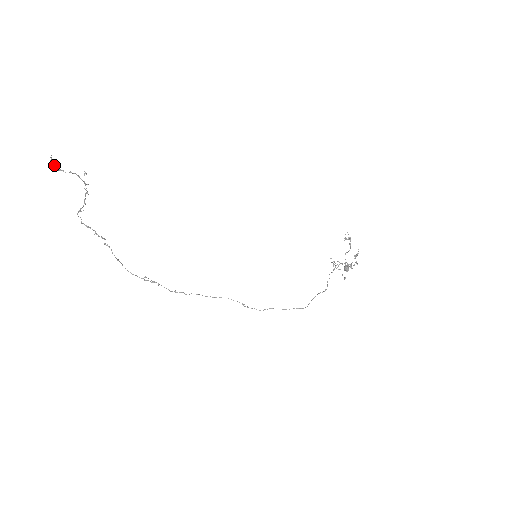
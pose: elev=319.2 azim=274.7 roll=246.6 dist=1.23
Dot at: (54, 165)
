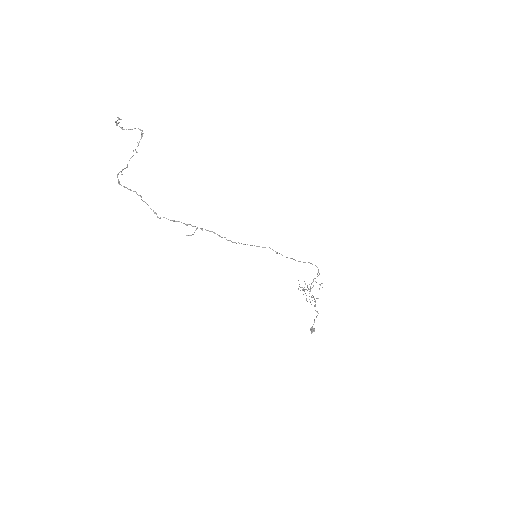
Dot at: occluded
